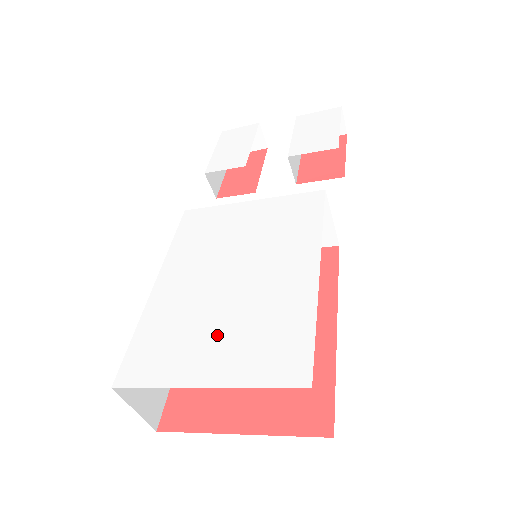
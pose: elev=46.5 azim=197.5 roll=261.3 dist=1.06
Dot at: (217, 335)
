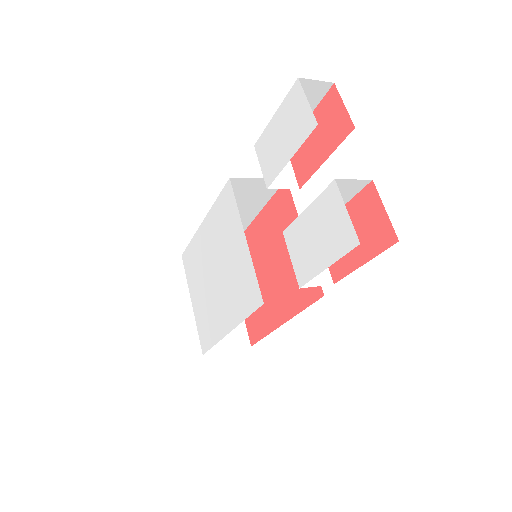
Dot at: (200, 293)
